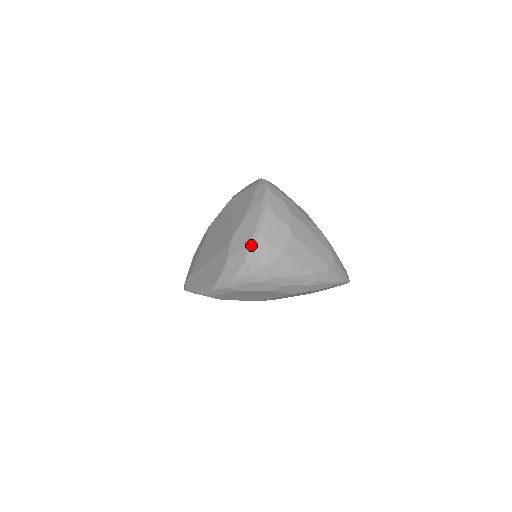
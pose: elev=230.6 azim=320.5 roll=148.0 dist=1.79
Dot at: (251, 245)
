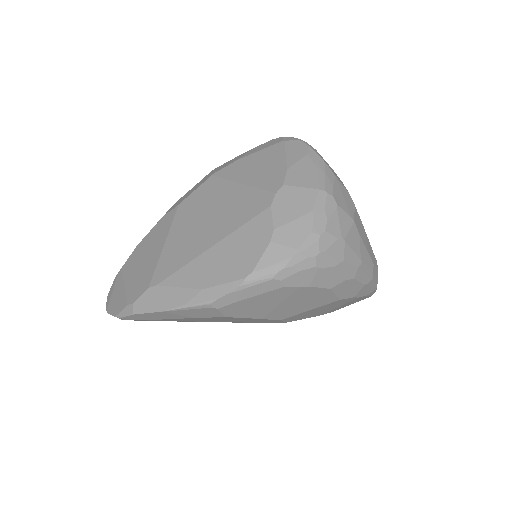
Dot at: (317, 207)
